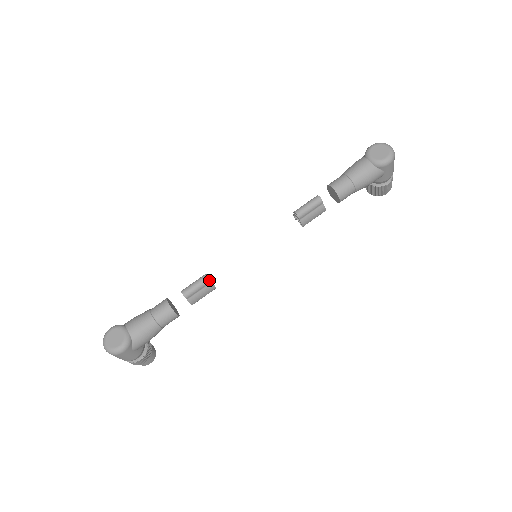
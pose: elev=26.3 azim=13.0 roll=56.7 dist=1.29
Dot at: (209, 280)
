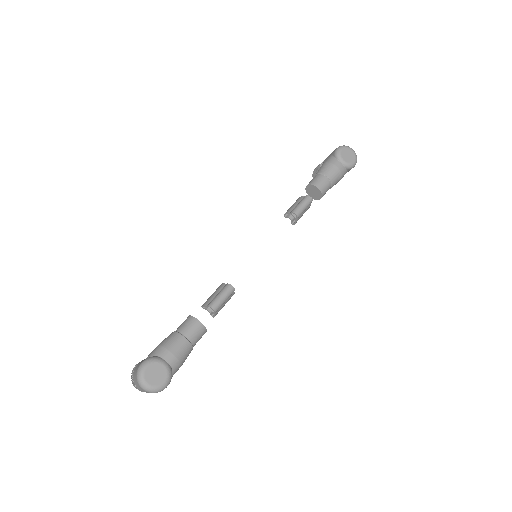
Dot at: (234, 290)
